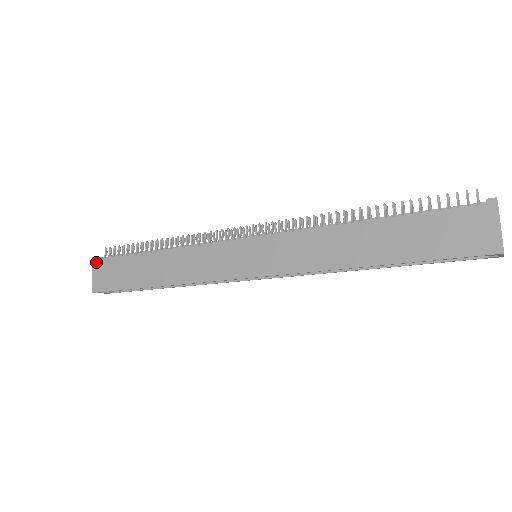
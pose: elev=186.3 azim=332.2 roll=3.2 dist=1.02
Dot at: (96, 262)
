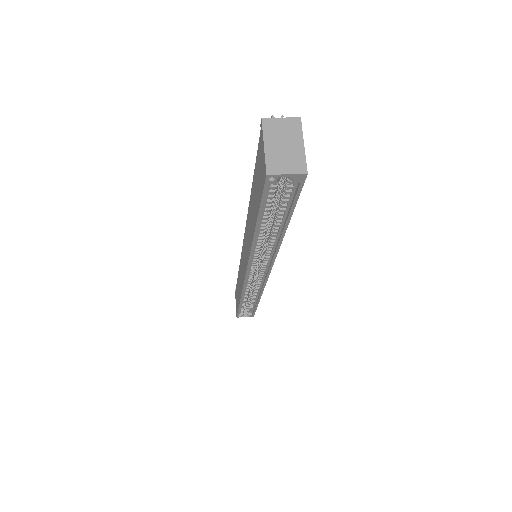
Dot at: (235, 293)
